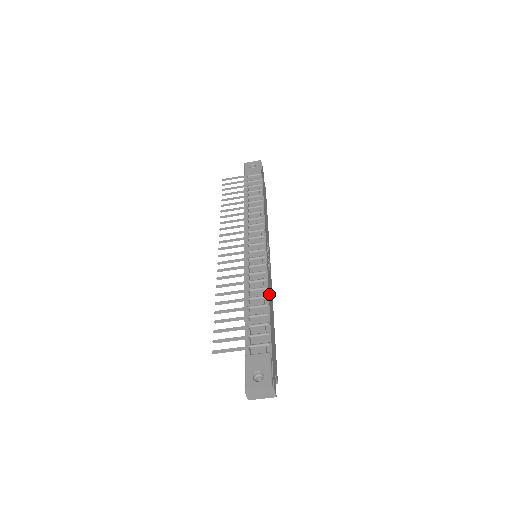
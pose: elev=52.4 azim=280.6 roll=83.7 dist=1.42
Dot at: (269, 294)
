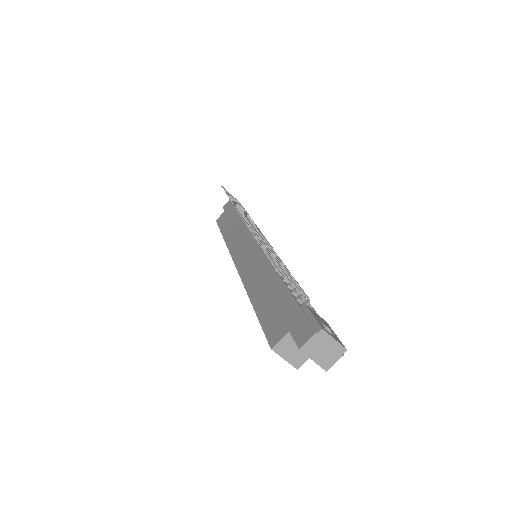
Dot at: occluded
